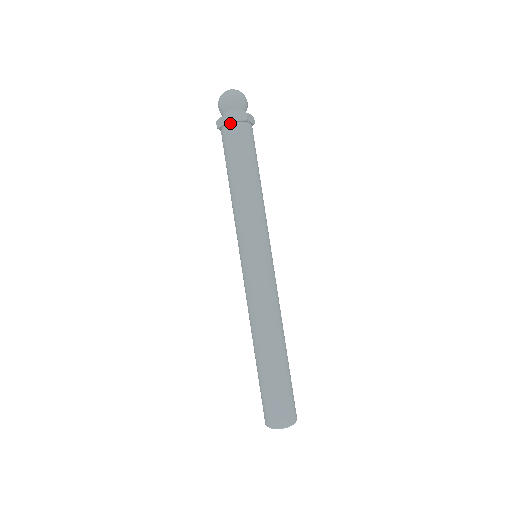
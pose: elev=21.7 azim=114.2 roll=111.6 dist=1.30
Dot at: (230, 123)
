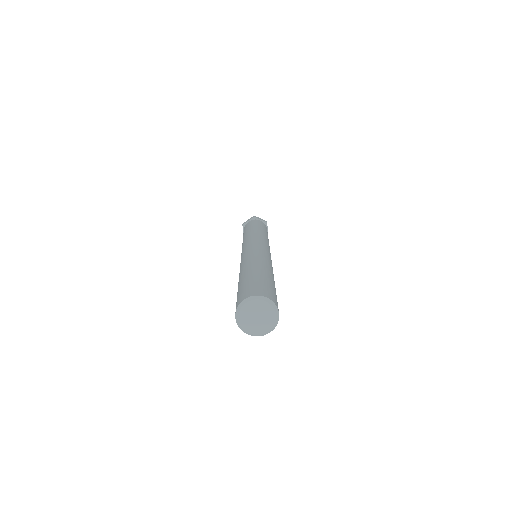
Dot at: occluded
